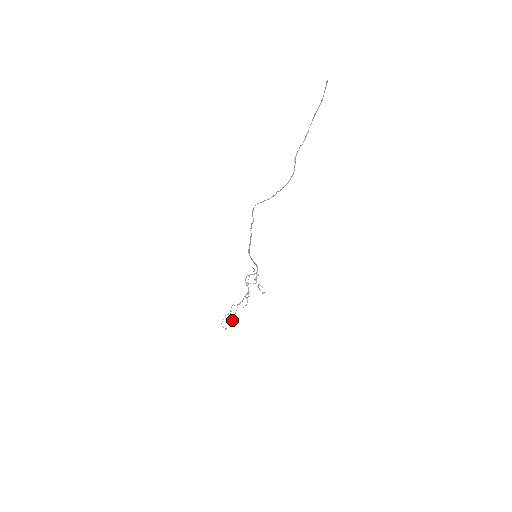
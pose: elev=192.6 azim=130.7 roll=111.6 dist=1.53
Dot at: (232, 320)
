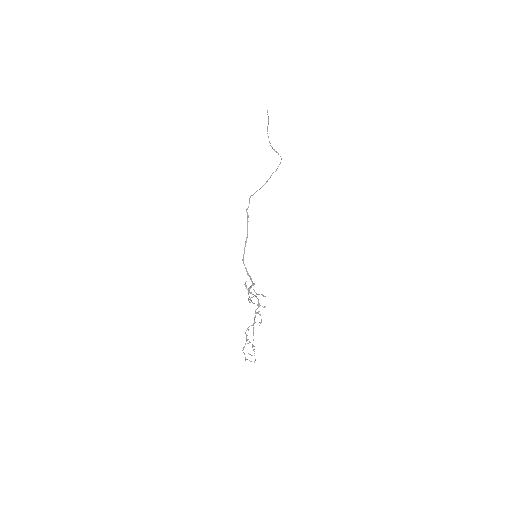
Dot at: (254, 349)
